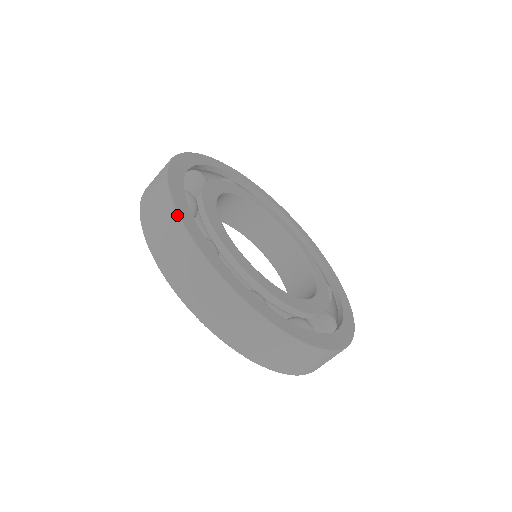
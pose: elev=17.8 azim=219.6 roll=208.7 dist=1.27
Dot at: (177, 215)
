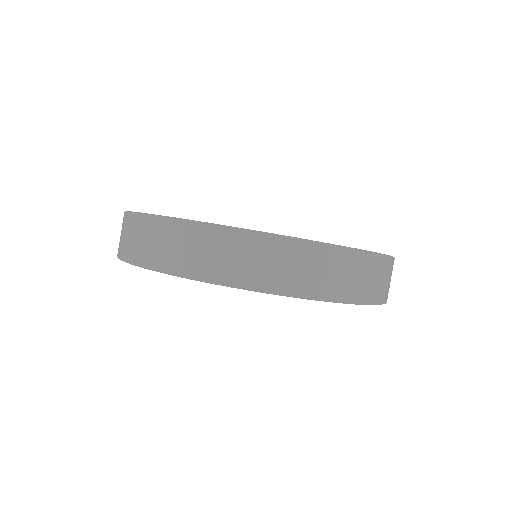
Dot at: occluded
